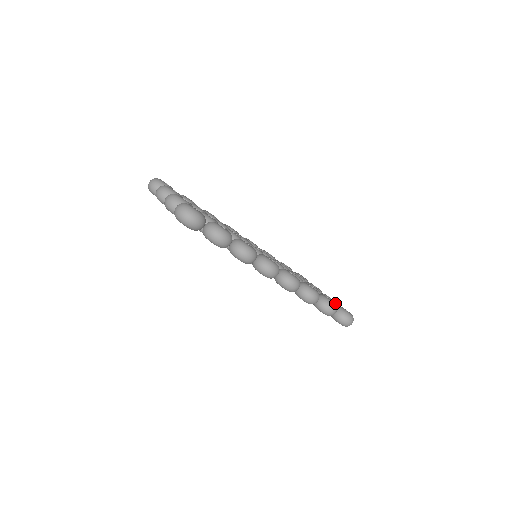
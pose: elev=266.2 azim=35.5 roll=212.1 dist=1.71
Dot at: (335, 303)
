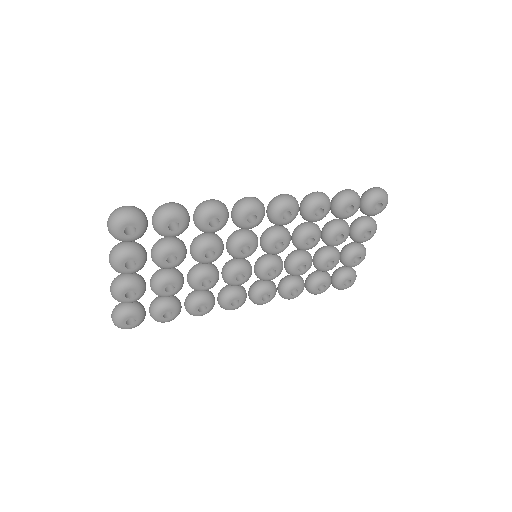
Dot at: occluded
